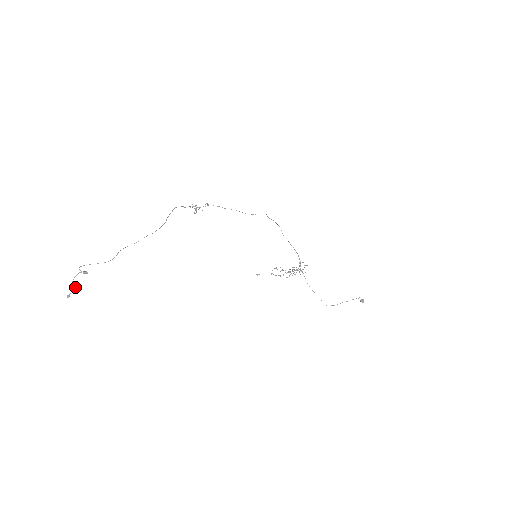
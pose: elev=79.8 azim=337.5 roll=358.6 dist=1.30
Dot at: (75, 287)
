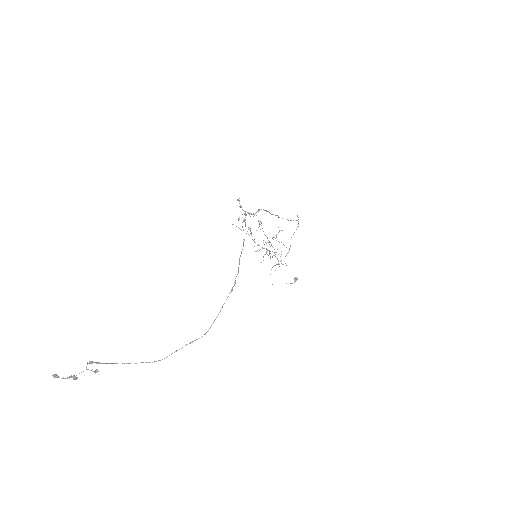
Dot at: (72, 377)
